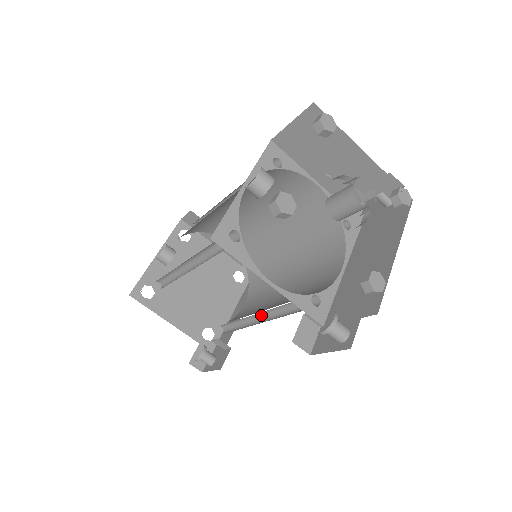
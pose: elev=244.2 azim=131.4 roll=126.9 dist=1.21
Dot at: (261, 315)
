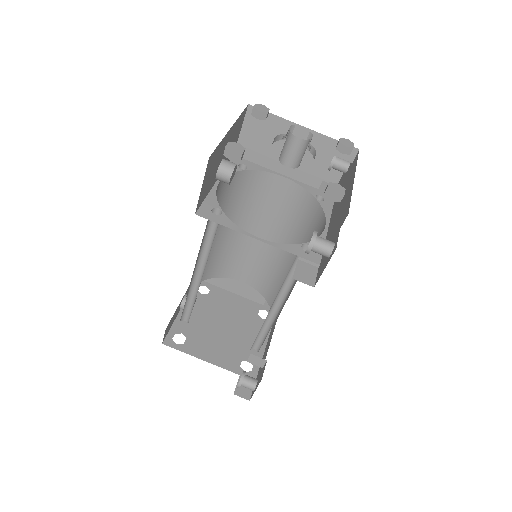
Dot at: (277, 306)
